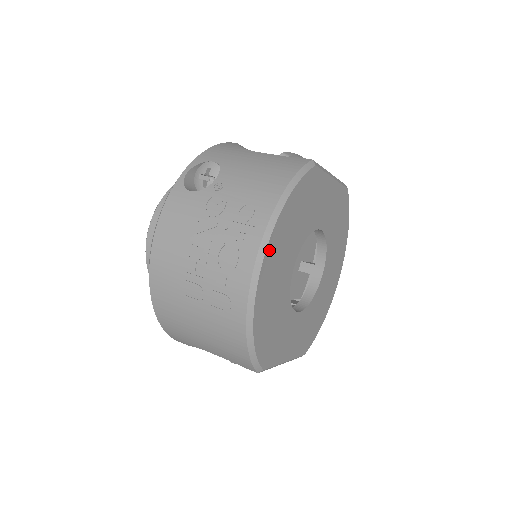
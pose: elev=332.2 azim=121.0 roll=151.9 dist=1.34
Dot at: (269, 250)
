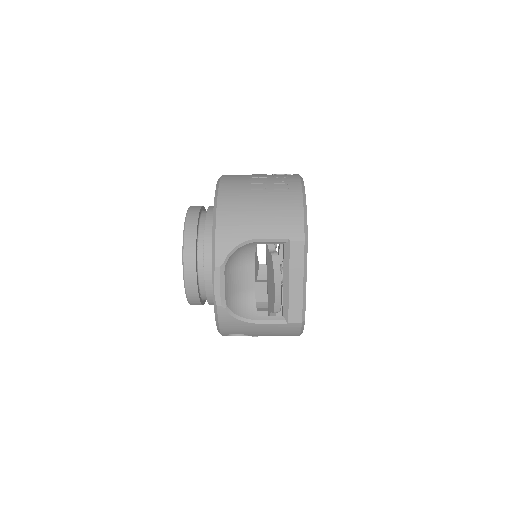
Dot at: occluded
